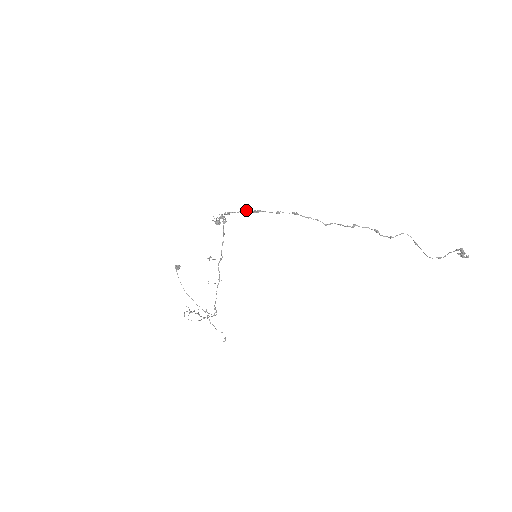
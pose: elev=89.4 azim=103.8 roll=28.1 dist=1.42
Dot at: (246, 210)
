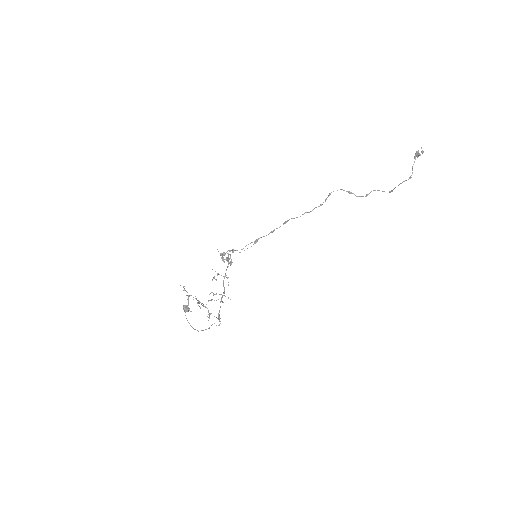
Dot at: (248, 244)
